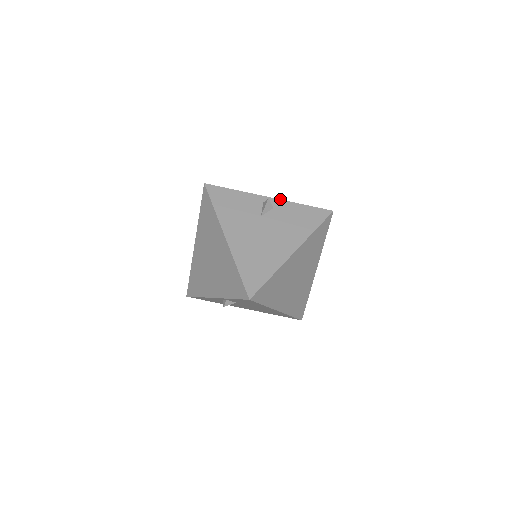
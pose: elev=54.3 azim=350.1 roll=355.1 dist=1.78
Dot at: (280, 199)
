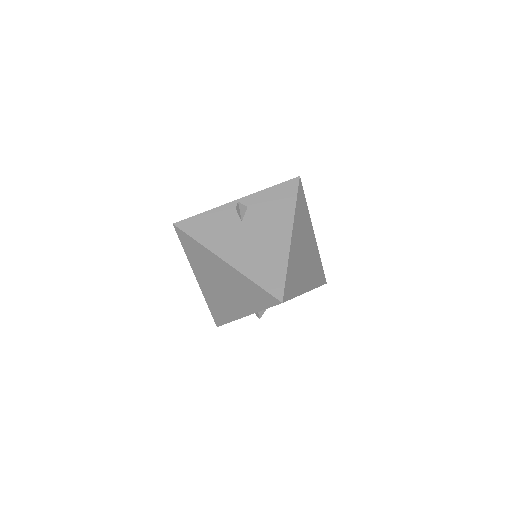
Dot at: occluded
